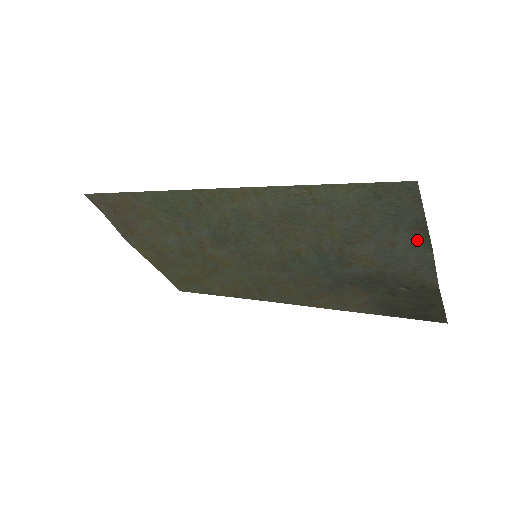
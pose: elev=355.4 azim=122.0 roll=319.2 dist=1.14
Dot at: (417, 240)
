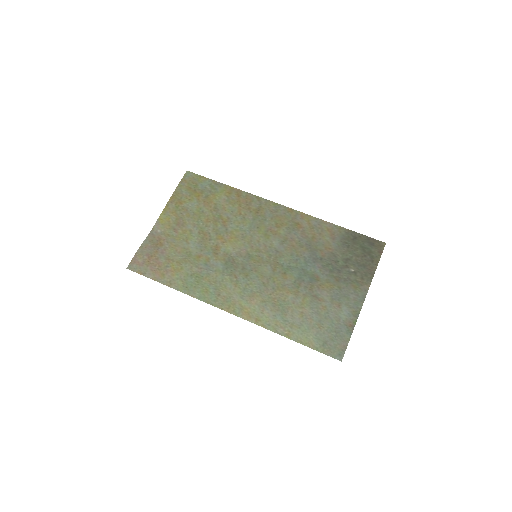
Dot at: (351, 316)
